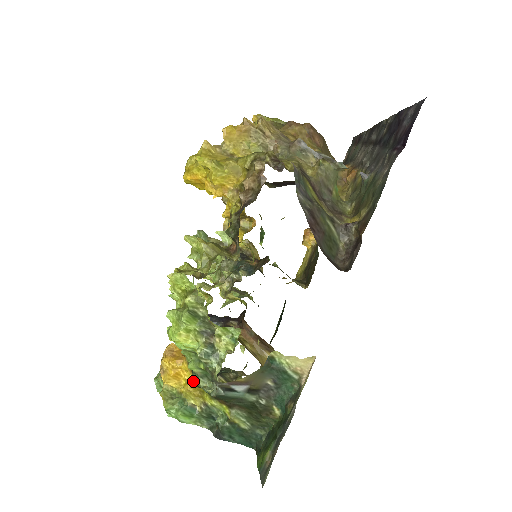
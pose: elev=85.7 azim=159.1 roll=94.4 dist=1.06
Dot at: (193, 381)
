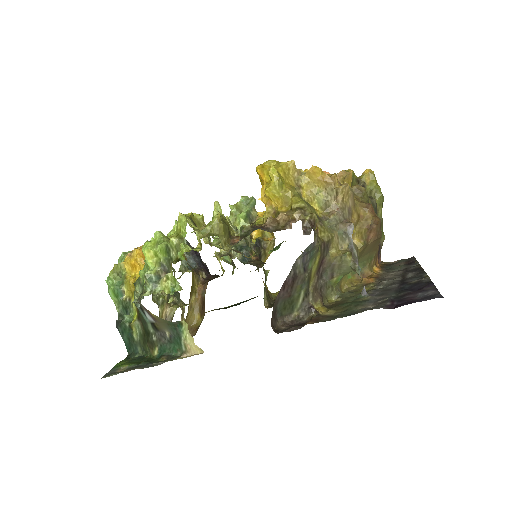
Dot at: (136, 281)
